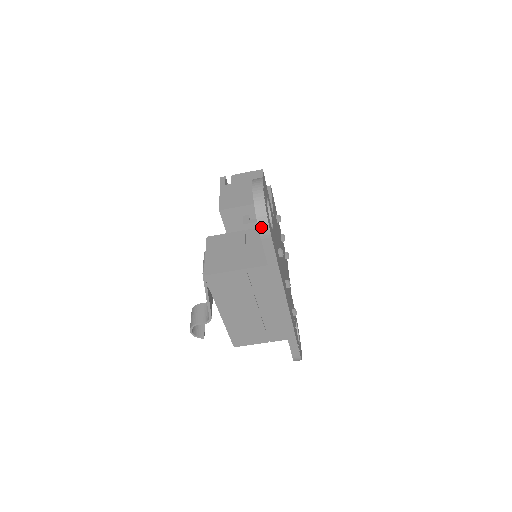
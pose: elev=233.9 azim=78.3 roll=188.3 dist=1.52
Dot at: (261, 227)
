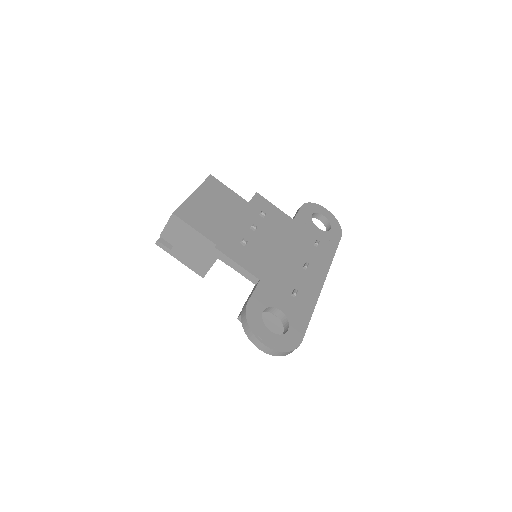
Dot at: occluded
